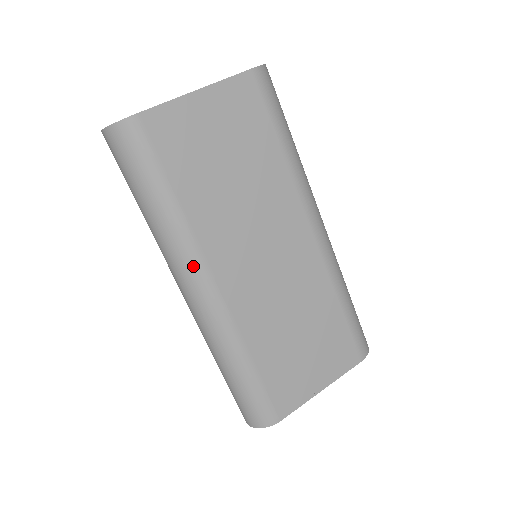
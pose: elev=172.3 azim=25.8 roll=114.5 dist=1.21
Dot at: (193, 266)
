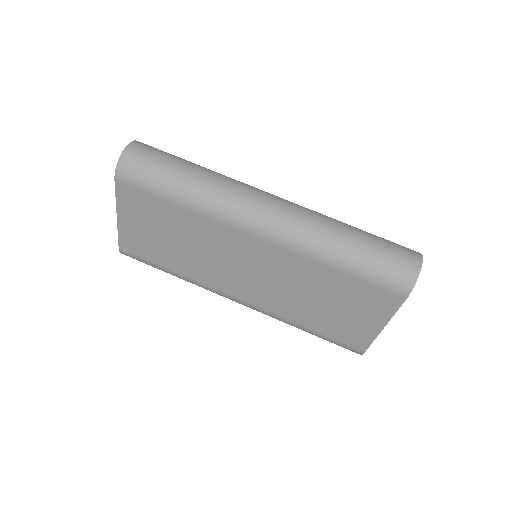
Dot at: (218, 294)
